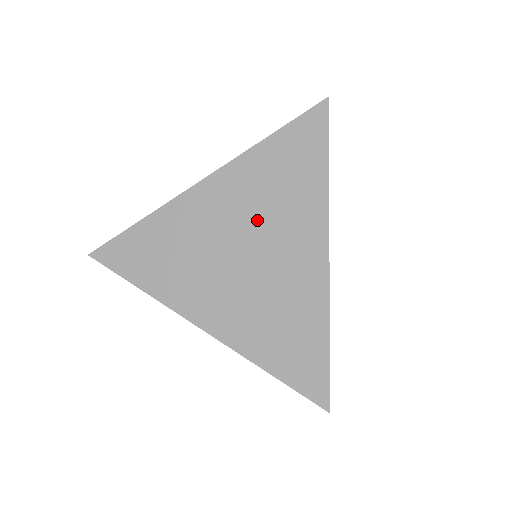
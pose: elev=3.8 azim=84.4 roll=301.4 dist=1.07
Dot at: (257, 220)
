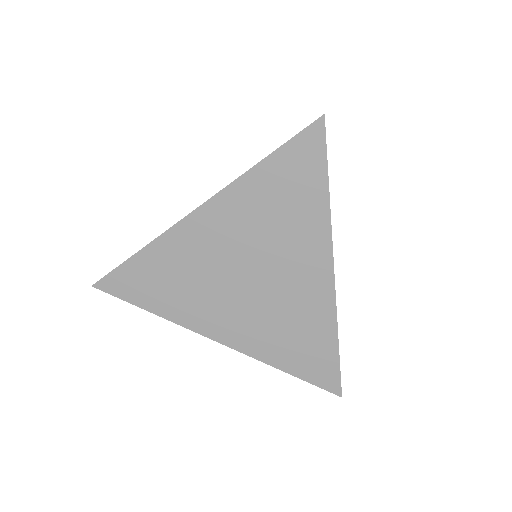
Dot at: (260, 246)
